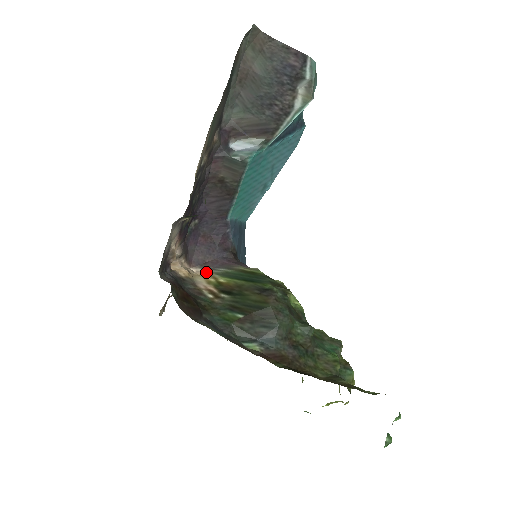
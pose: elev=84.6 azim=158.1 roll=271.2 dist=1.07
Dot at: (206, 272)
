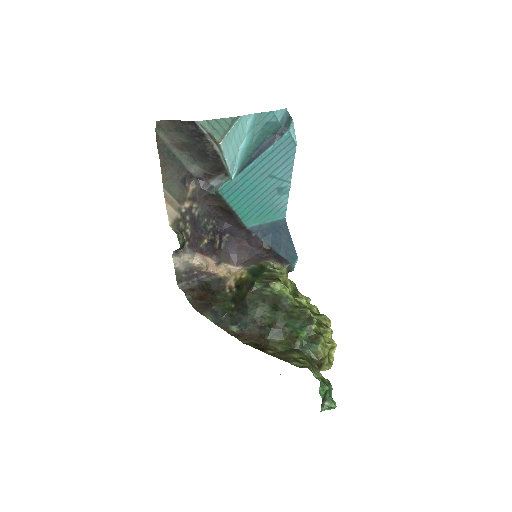
Dot at: (242, 269)
